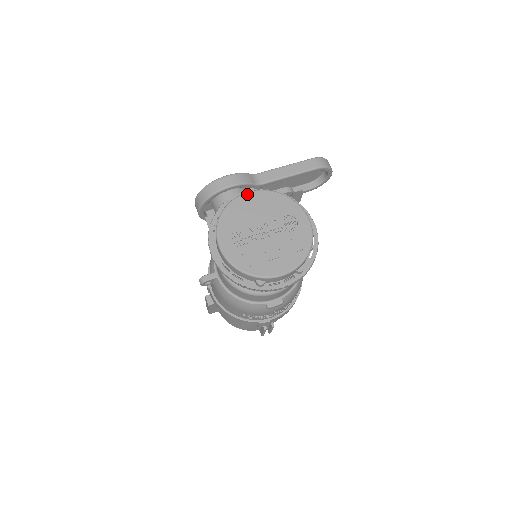
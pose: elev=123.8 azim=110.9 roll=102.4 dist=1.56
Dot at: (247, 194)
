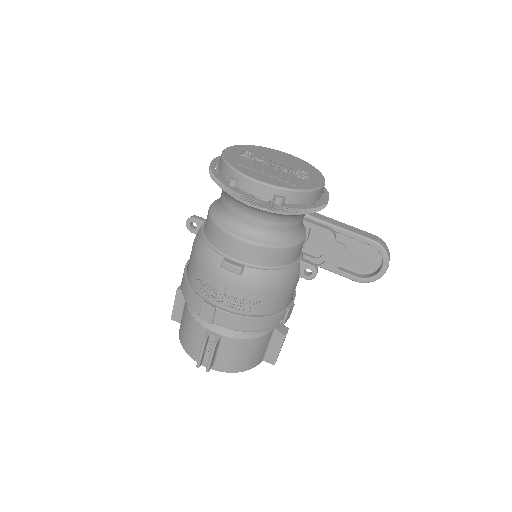
Dot at: (285, 153)
